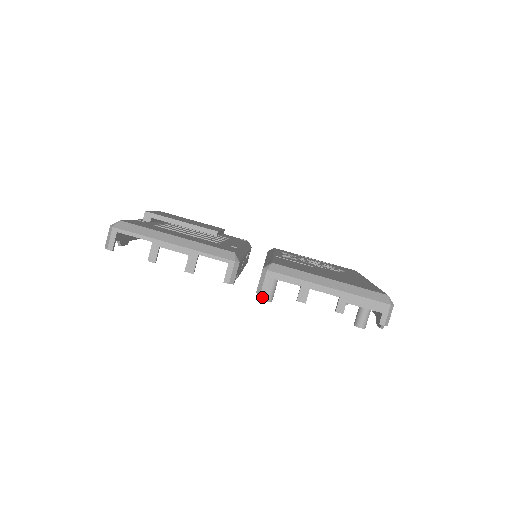
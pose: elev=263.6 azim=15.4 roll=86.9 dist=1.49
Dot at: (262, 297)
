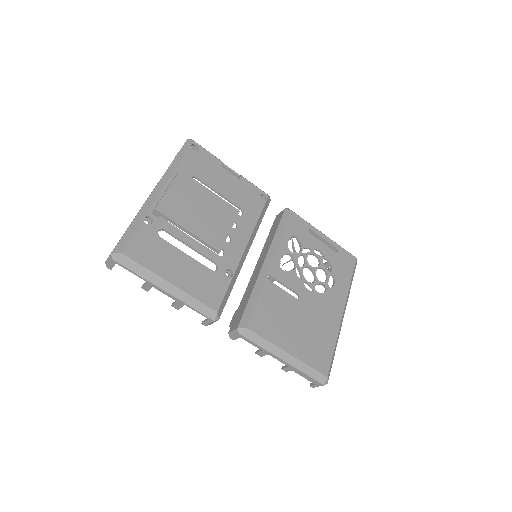
Dot at: occluded
